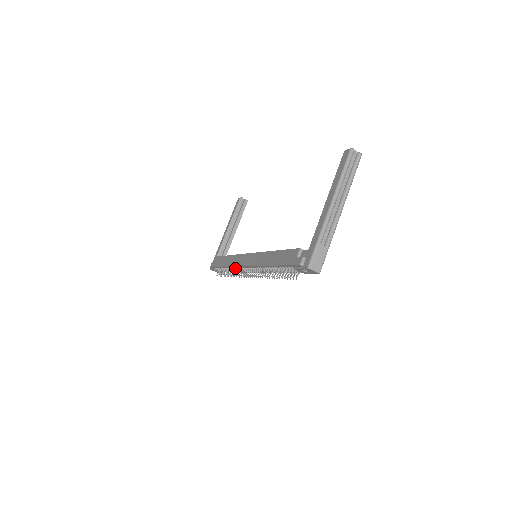
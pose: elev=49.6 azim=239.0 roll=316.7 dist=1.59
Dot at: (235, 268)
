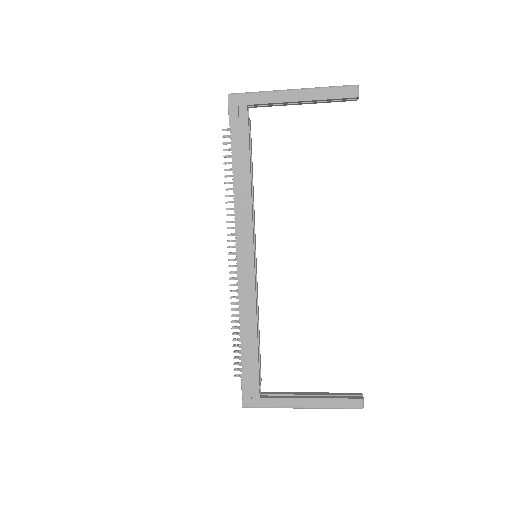
Dot at: (235, 219)
